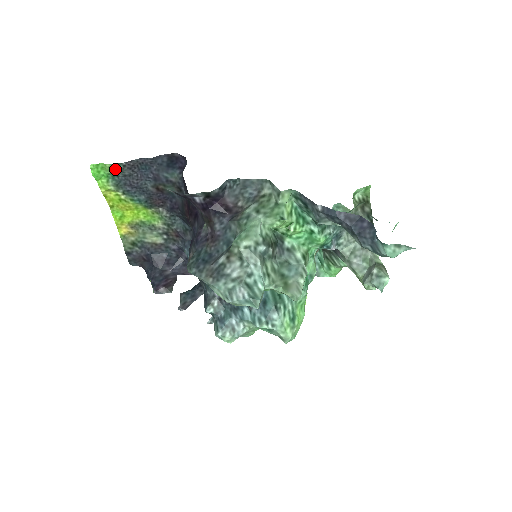
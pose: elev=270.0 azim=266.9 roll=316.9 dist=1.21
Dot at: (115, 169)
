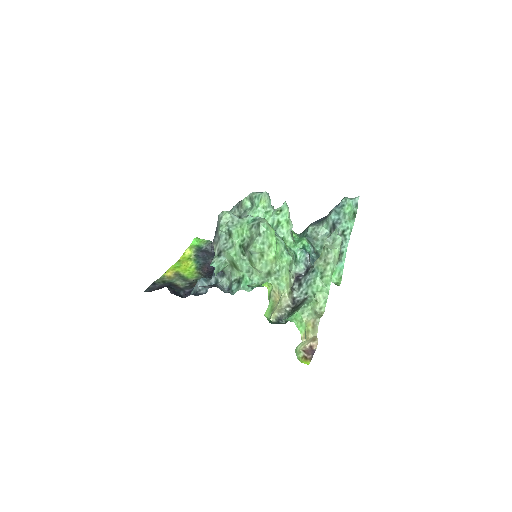
Dot at: (206, 243)
